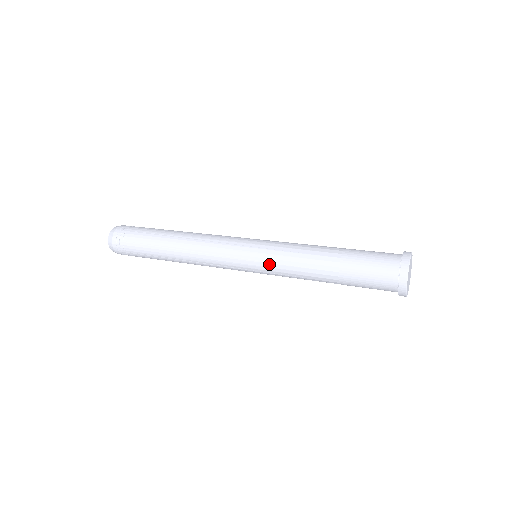
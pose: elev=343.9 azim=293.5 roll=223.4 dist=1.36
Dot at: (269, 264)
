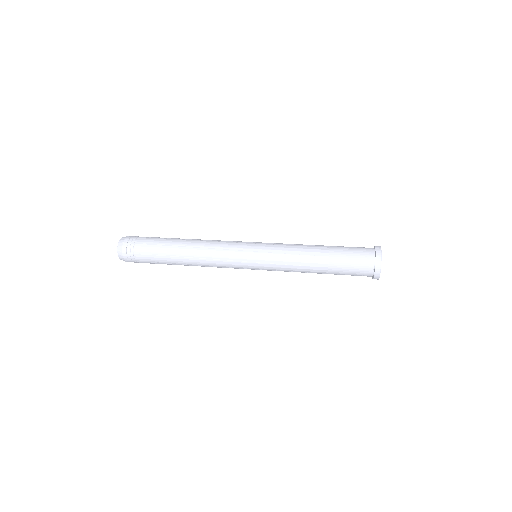
Dot at: (271, 265)
